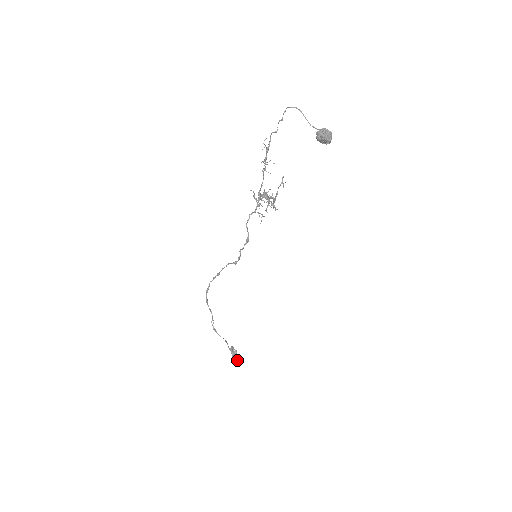
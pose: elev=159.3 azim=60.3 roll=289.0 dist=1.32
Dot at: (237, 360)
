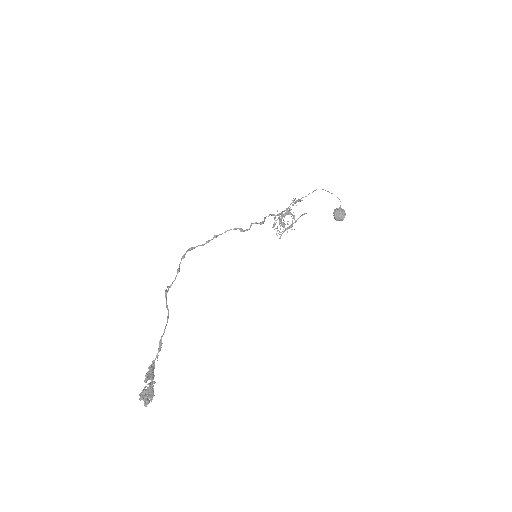
Dot at: (146, 390)
